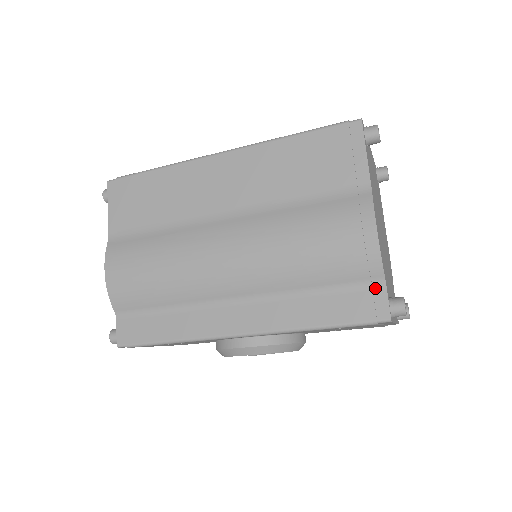
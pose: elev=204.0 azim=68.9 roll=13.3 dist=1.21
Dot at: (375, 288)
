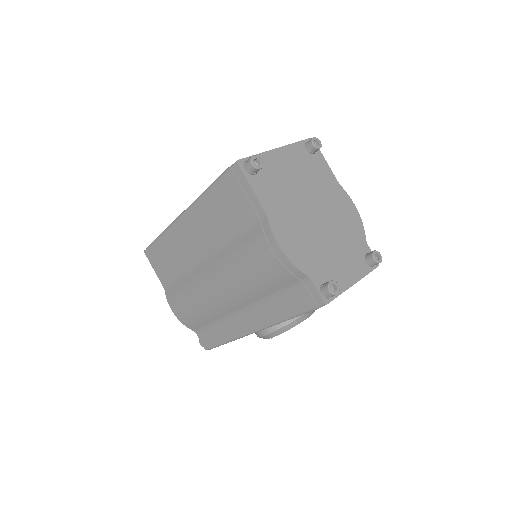
Dot at: (306, 284)
